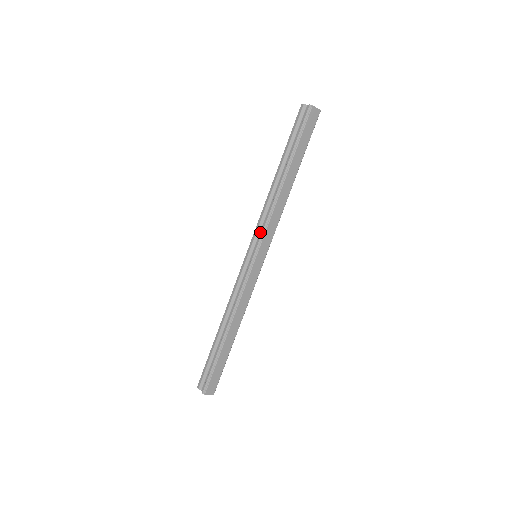
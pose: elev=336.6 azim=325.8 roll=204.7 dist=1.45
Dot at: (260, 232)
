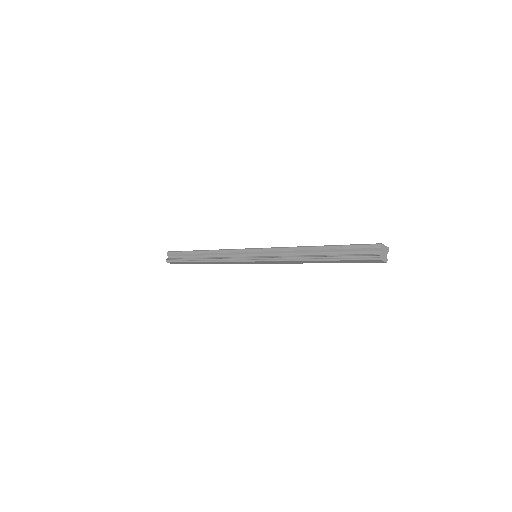
Dot at: (270, 254)
